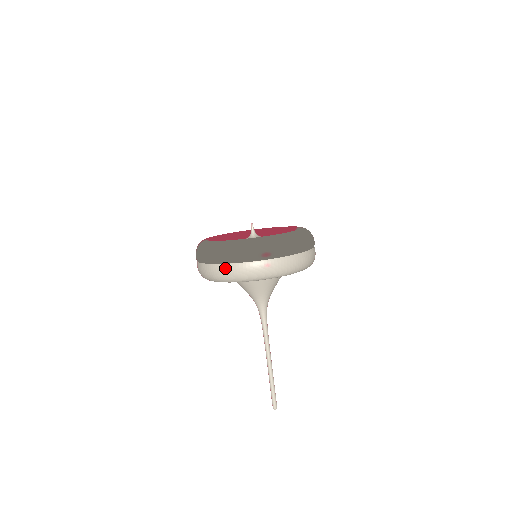
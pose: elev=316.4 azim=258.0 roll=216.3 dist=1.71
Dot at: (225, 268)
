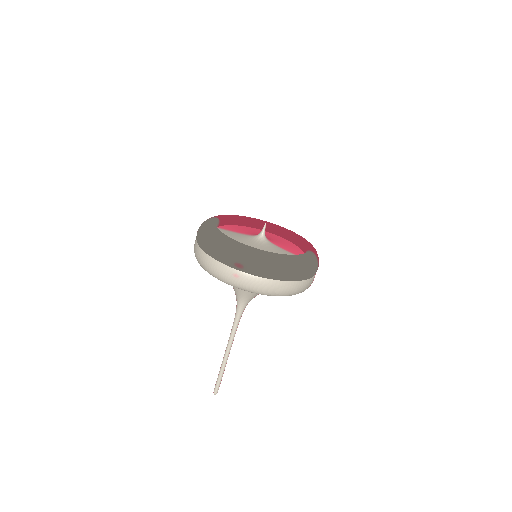
Dot at: (203, 256)
